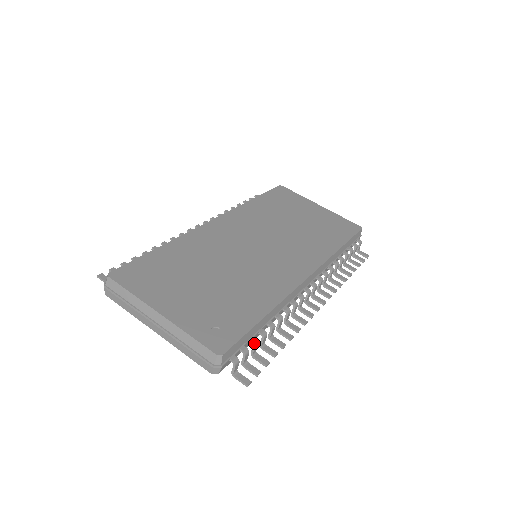
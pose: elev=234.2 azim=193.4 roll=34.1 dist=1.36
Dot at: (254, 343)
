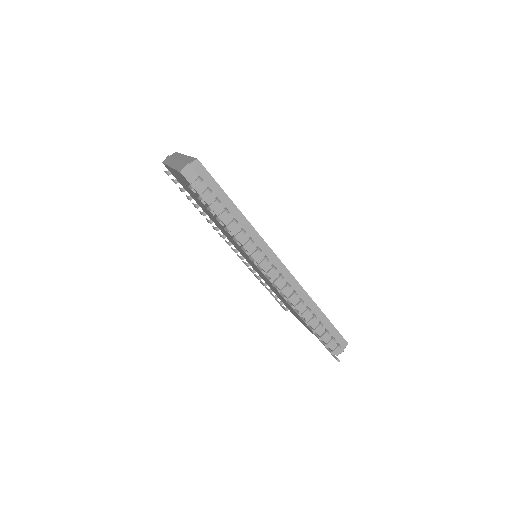
Dot at: (218, 199)
